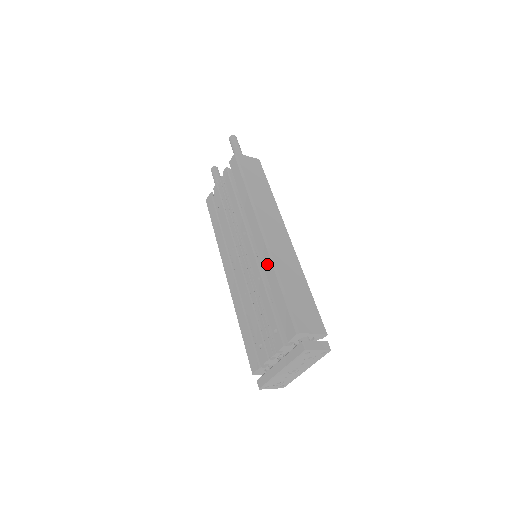
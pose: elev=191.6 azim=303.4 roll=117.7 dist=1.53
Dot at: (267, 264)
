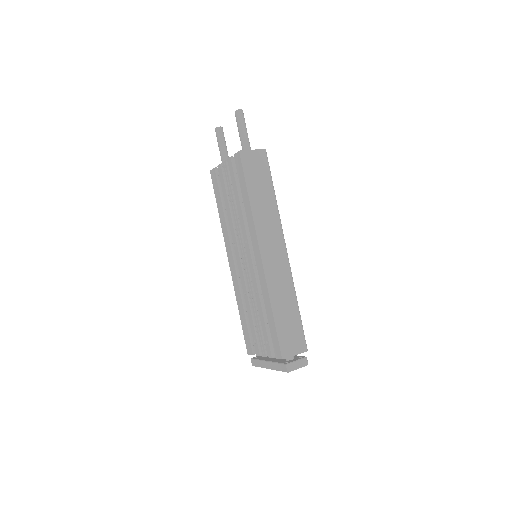
Dot at: (264, 288)
